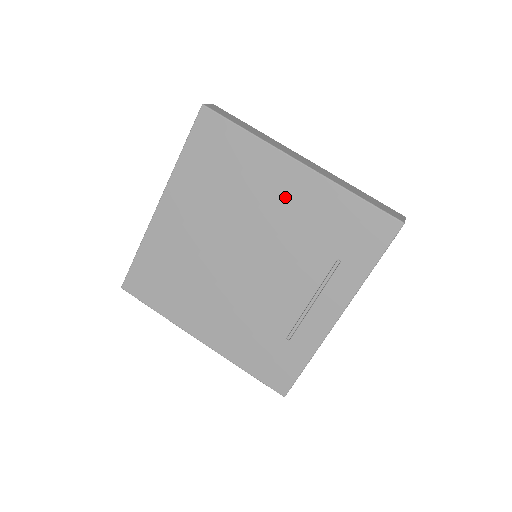
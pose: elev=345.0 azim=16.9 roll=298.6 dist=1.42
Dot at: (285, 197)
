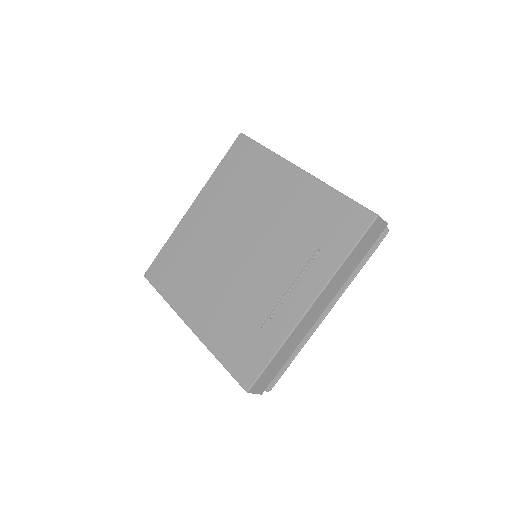
Dot at: (284, 196)
